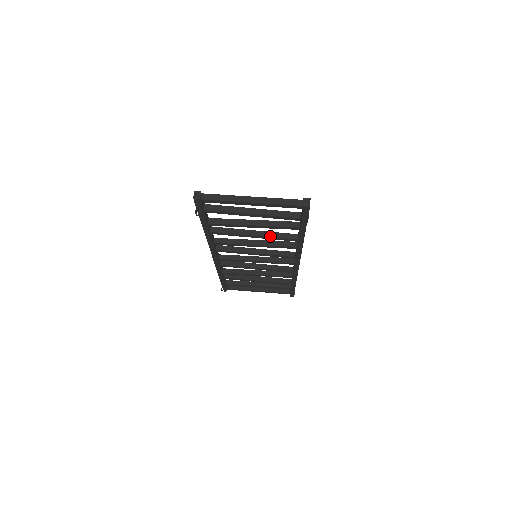
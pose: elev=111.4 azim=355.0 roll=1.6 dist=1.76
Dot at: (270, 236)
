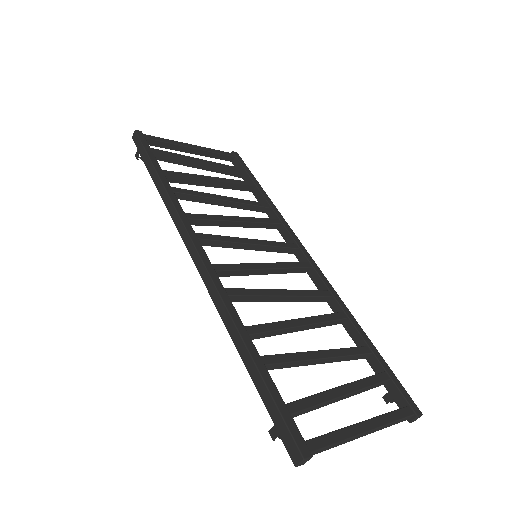
Dot at: occluded
